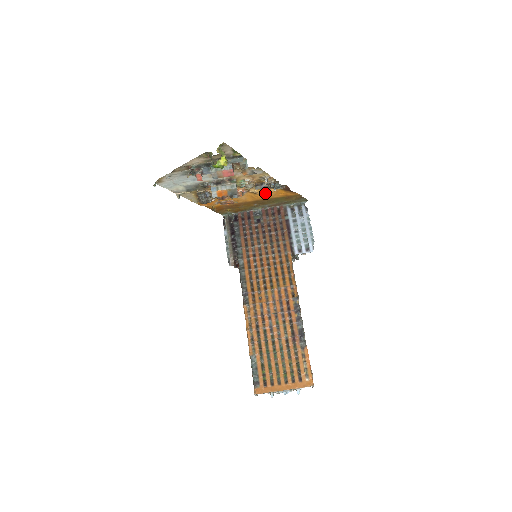
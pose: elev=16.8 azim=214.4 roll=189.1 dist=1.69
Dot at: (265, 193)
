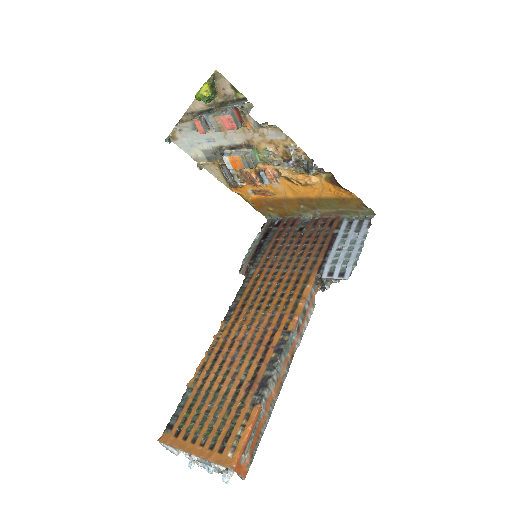
Dot at: (303, 182)
